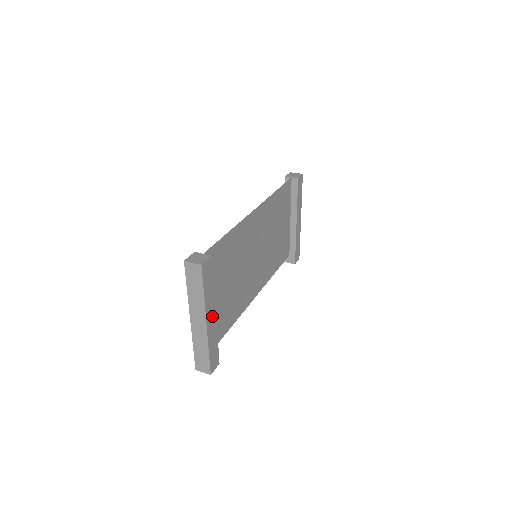
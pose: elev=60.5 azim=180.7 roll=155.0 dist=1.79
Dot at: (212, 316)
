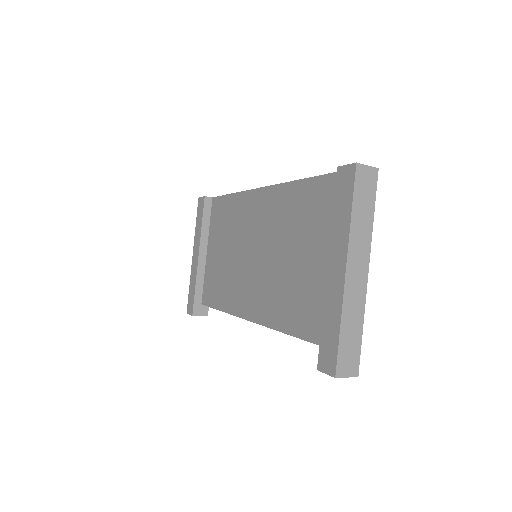
Dot at: occluded
